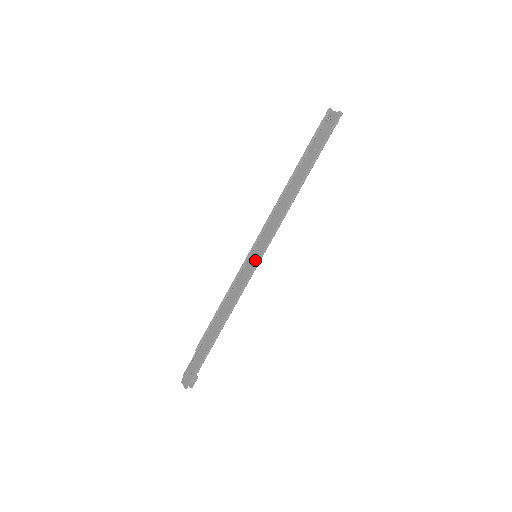
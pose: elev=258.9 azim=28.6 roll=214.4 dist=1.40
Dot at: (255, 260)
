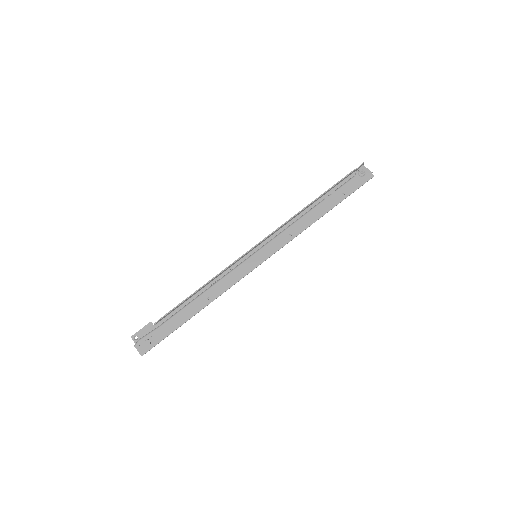
Dot at: (258, 262)
